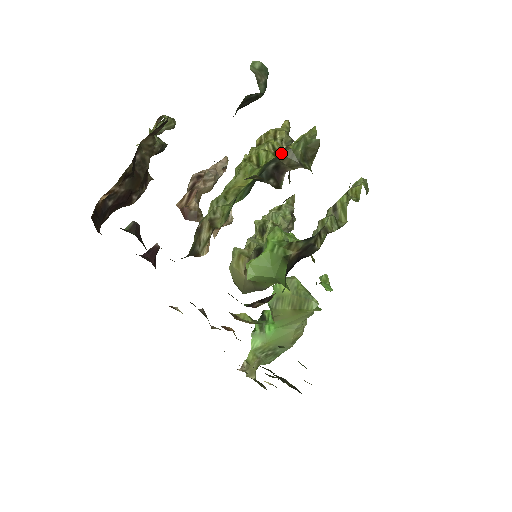
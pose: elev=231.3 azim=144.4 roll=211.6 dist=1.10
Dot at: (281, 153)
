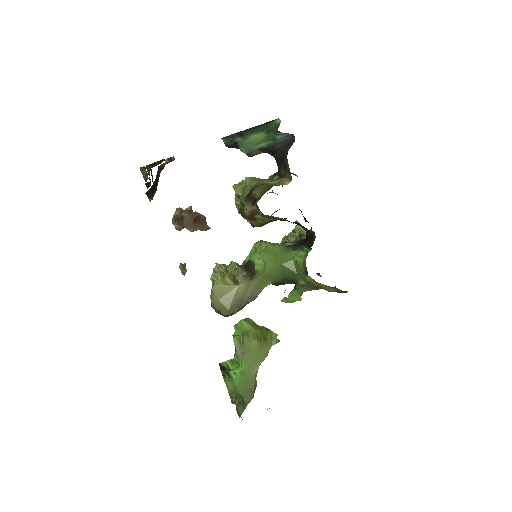
Dot at: occluded
